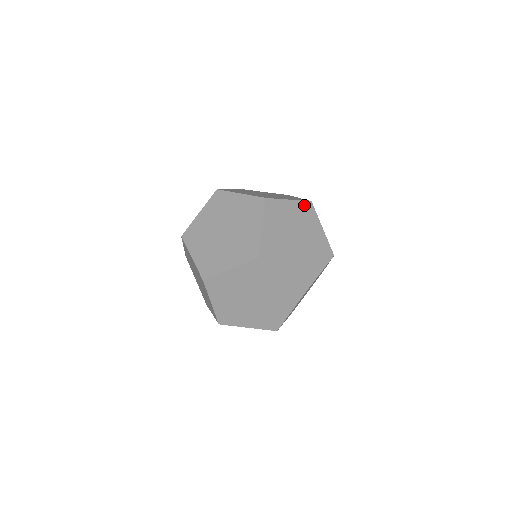
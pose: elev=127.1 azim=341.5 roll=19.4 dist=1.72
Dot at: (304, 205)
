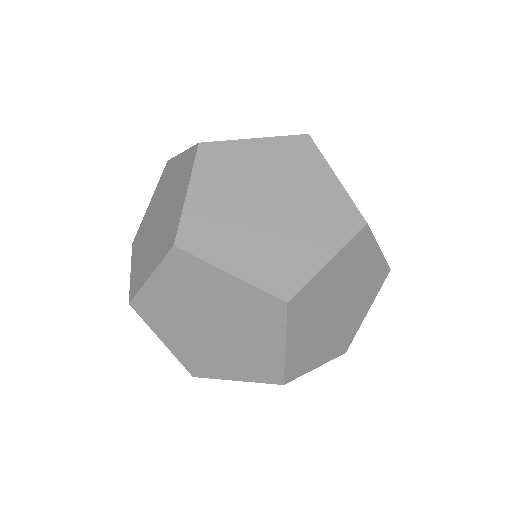
Dot at: (383, 268)
